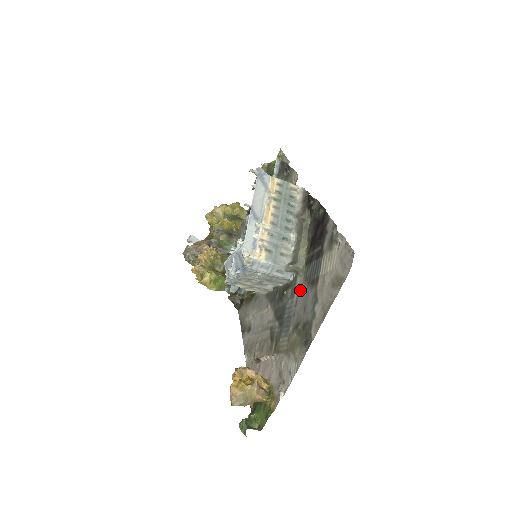
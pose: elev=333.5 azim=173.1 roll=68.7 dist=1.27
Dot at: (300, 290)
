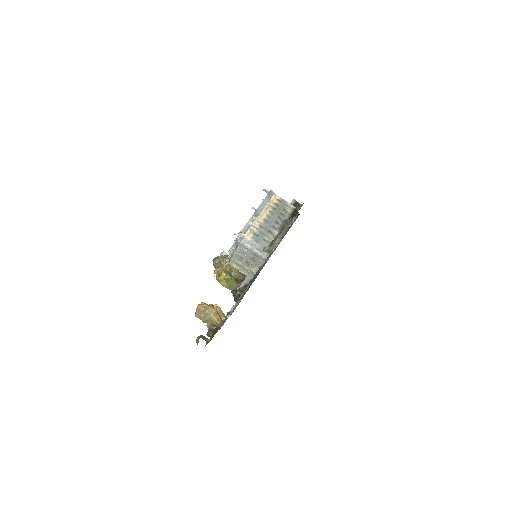
Dot at: occluded
